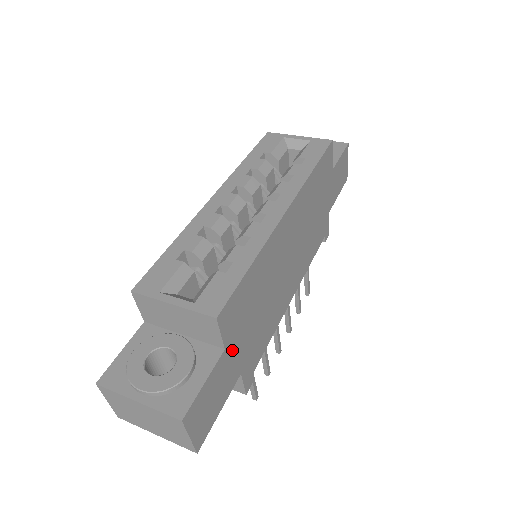
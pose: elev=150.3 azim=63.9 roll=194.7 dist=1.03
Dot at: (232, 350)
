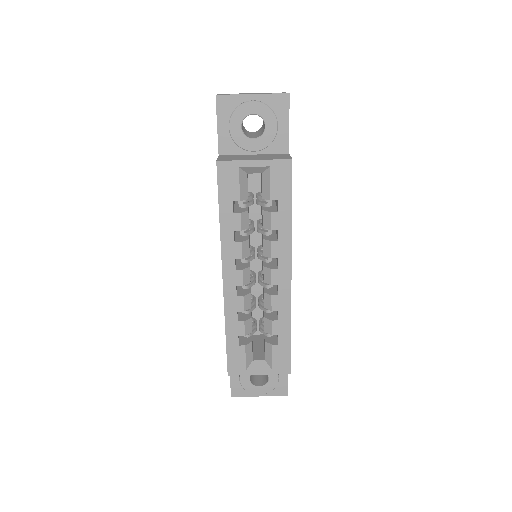
Dot at: occluded
